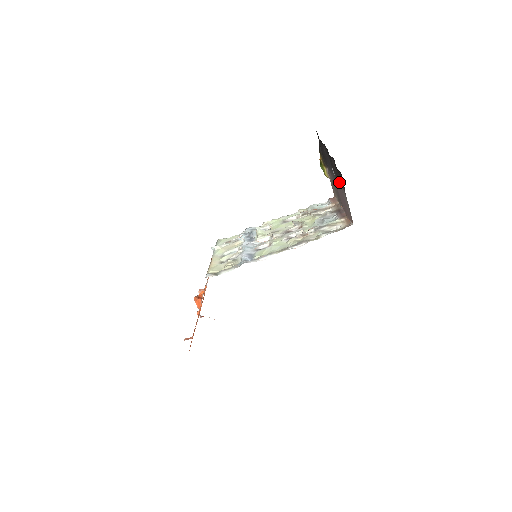
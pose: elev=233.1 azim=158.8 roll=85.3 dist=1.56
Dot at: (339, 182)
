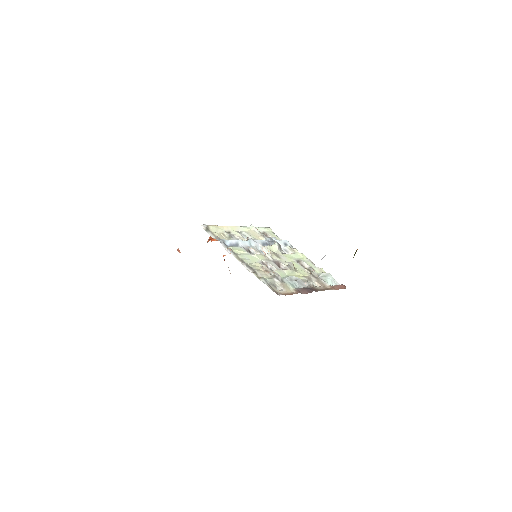
Dot at: occluded
